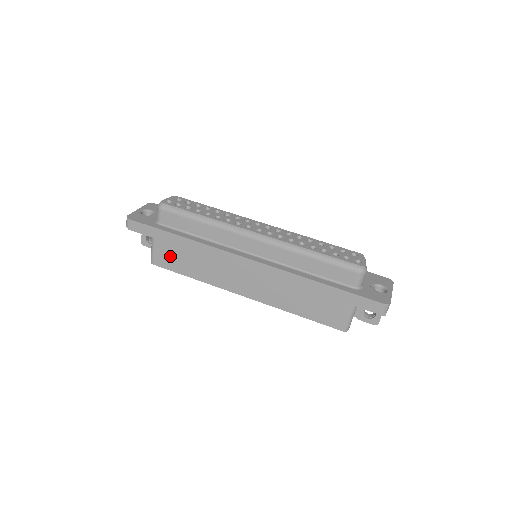
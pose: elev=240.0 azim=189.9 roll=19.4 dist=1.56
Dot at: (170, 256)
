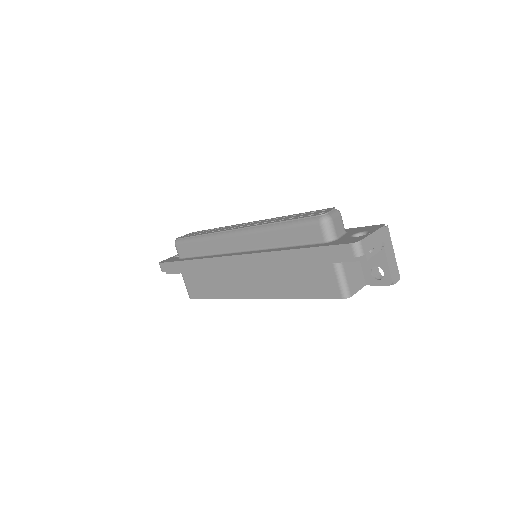
Dot at: (196, 285)
